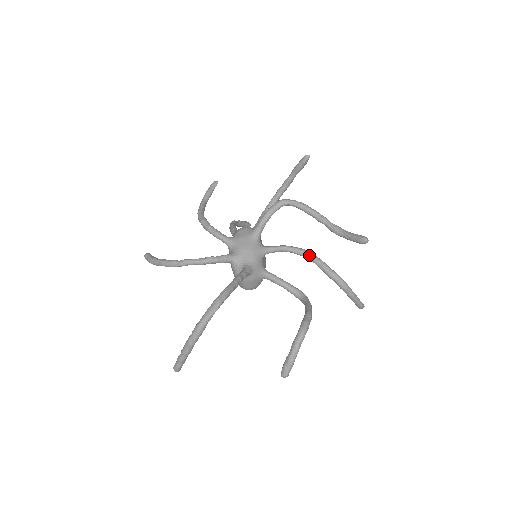
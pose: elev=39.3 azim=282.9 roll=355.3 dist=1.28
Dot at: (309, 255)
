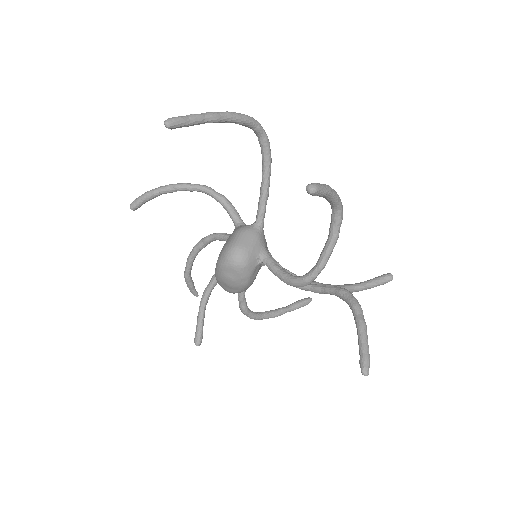
Dot at: (315, 284)
